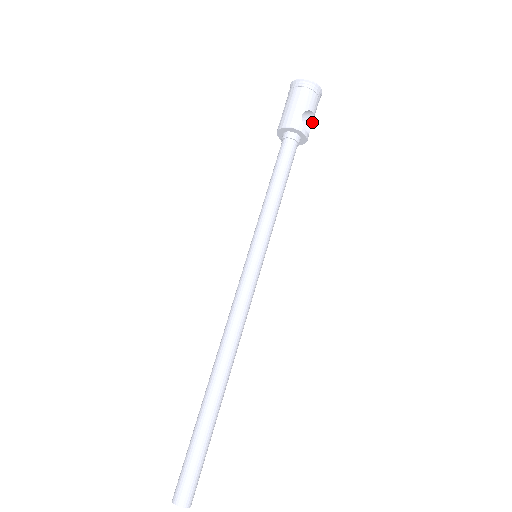
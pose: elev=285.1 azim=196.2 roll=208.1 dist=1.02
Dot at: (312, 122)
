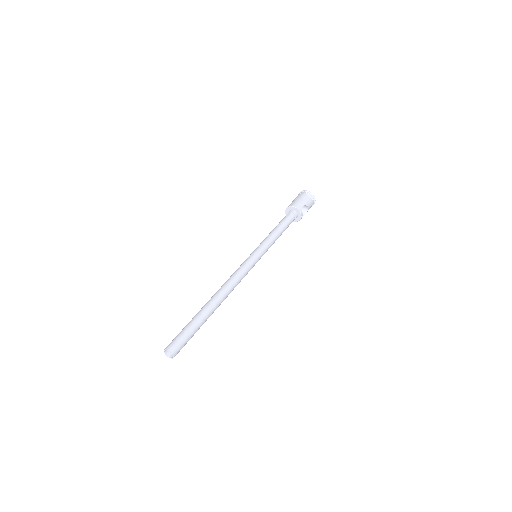
Dot at: occluded
